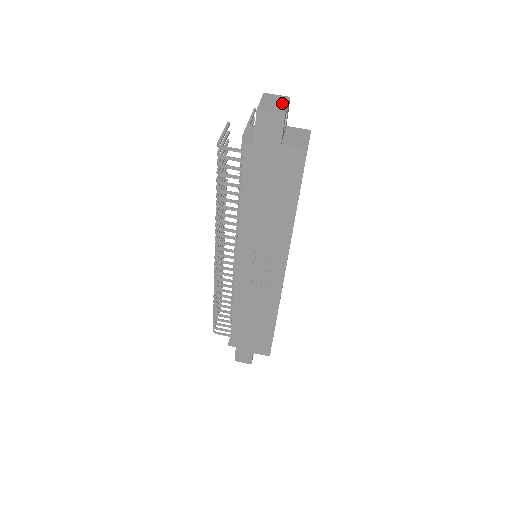
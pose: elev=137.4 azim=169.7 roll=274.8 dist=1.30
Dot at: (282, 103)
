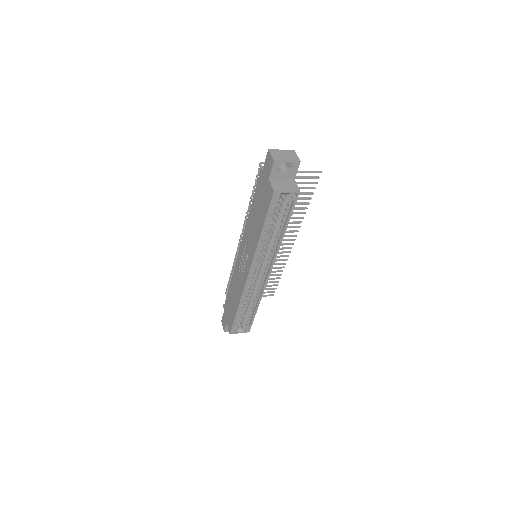
Dot at: (288, 158)
